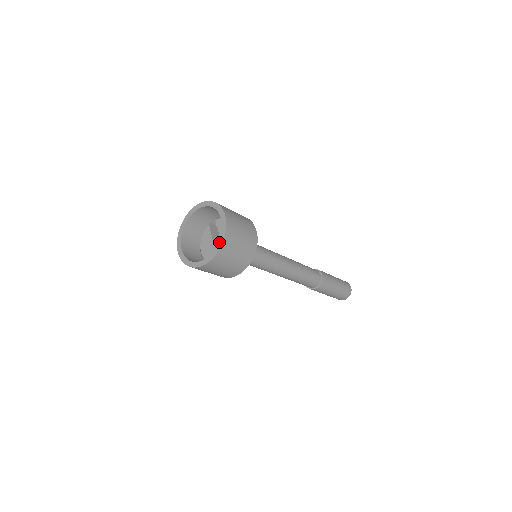
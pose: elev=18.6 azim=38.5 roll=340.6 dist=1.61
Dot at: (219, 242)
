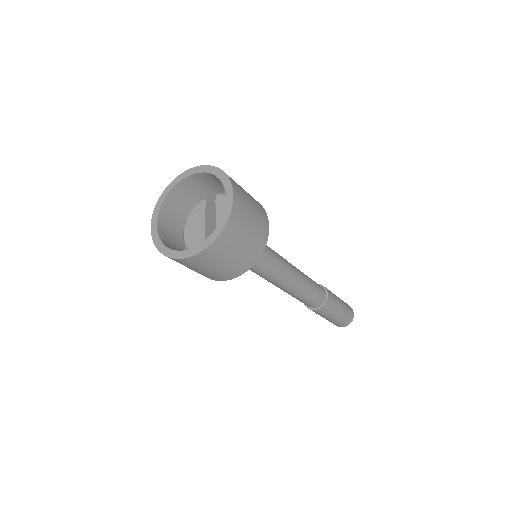
Dot at: (213, 233)
